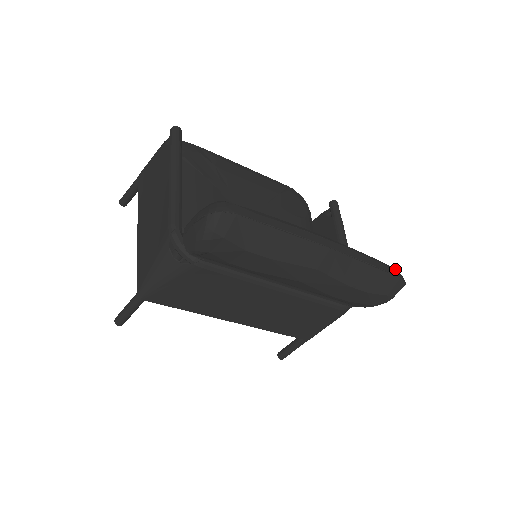
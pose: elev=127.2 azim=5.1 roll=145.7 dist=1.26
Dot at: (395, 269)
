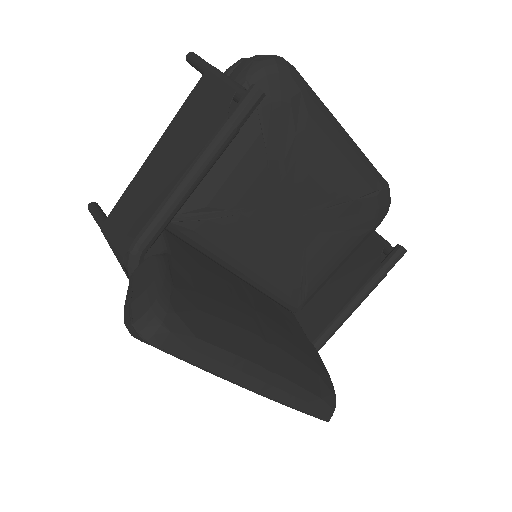
Dot at: (331, 409)
